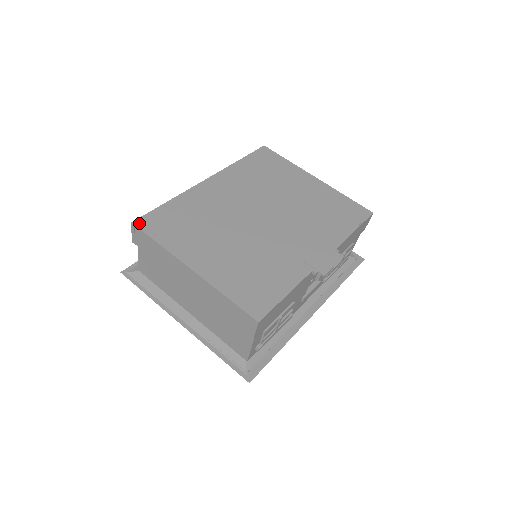
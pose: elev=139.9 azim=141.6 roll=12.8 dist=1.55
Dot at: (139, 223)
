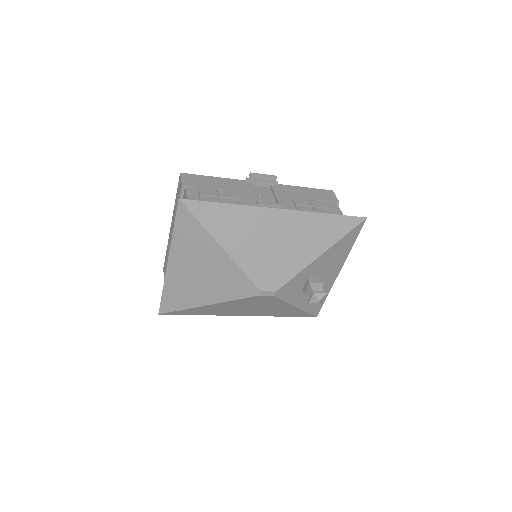
Dot at: occluded
